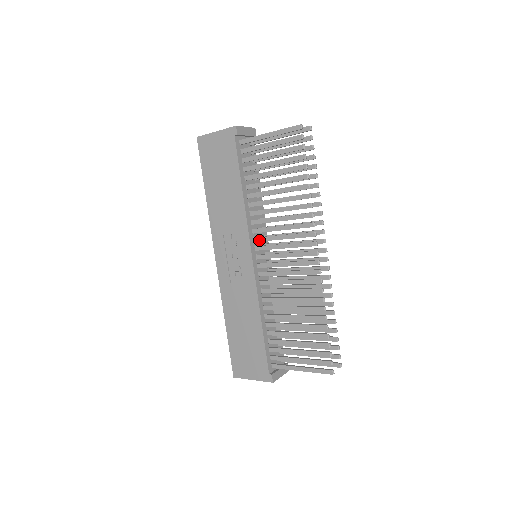
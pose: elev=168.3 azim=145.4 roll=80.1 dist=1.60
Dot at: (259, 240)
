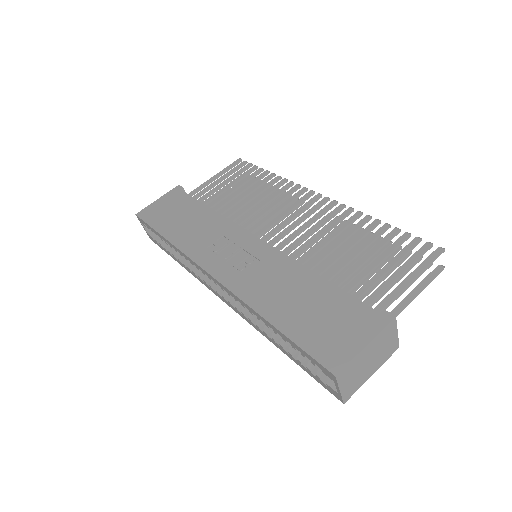
Dot at: (252, 229)
